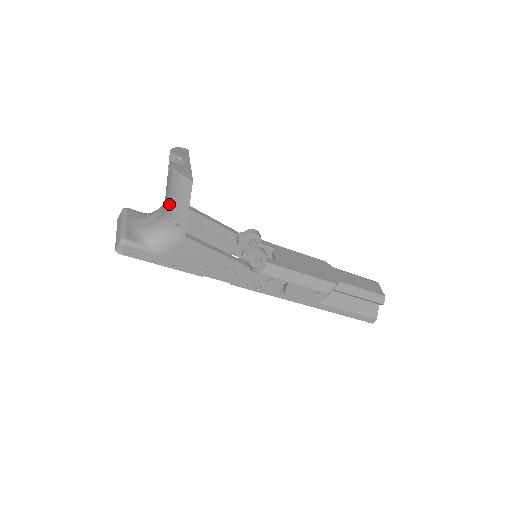
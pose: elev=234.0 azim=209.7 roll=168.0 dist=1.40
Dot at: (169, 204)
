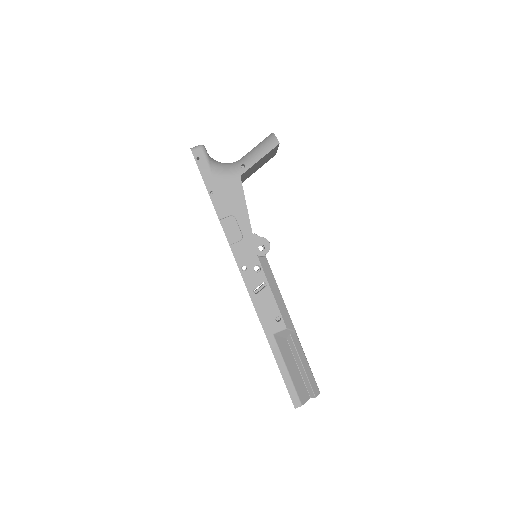
Dot at: (248, 153)
